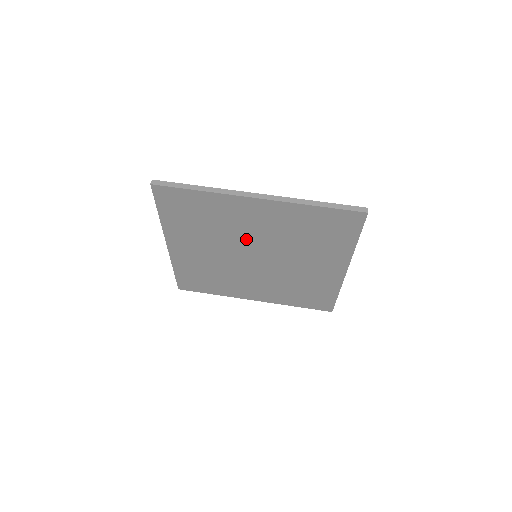
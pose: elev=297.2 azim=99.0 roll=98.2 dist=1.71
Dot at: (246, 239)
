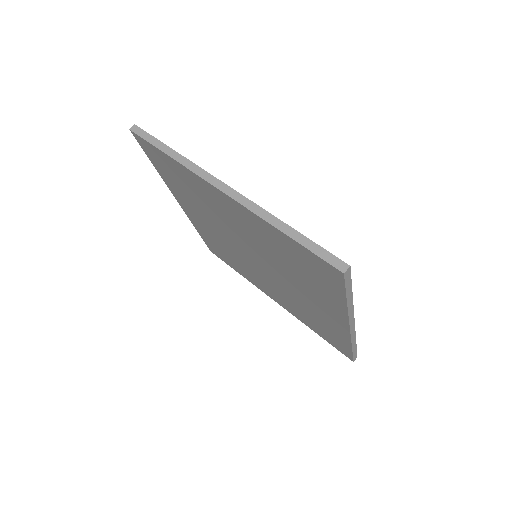
Dot at: (235, 232)
